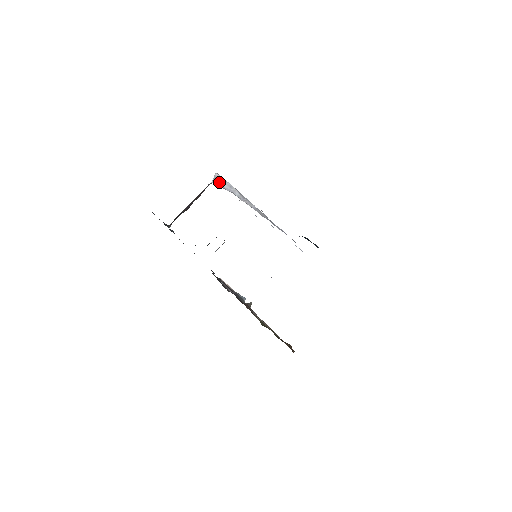
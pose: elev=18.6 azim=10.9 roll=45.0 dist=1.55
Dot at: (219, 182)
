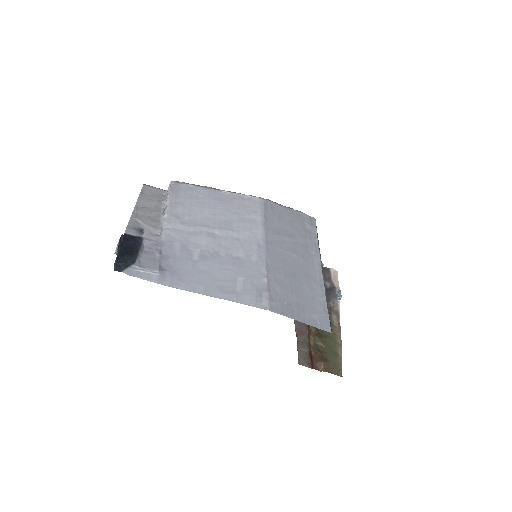
Dot at: occluded
